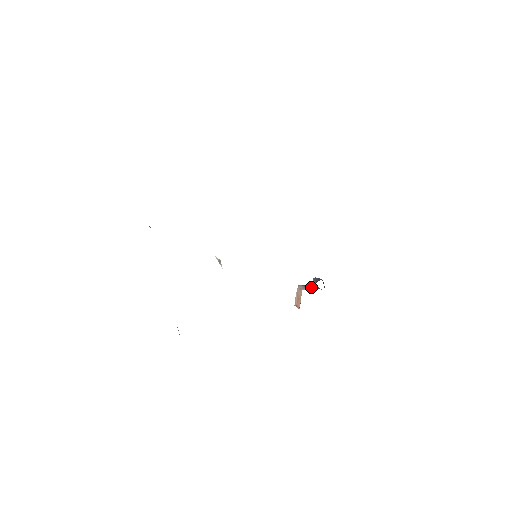
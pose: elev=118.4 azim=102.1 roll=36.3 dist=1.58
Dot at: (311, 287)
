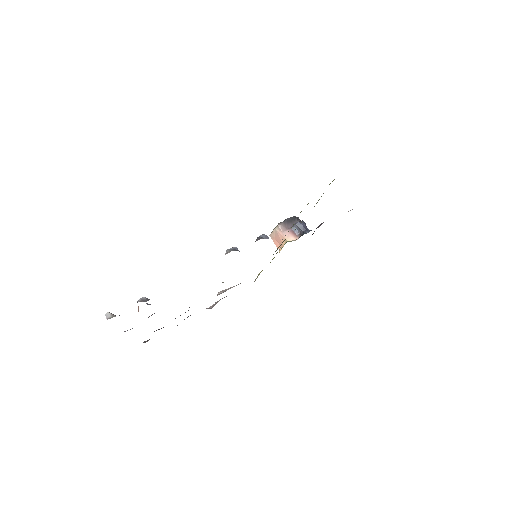
Dot at: (292, 229)
